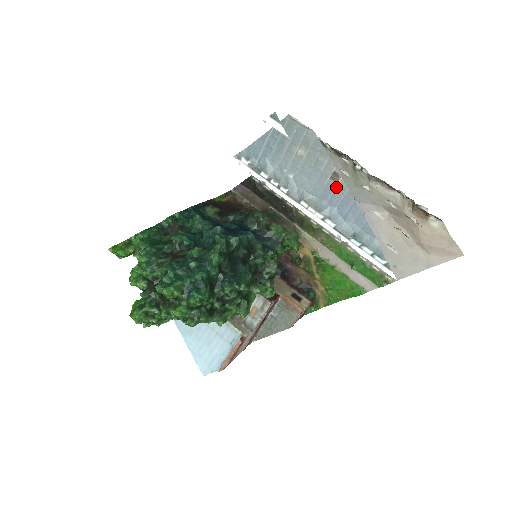
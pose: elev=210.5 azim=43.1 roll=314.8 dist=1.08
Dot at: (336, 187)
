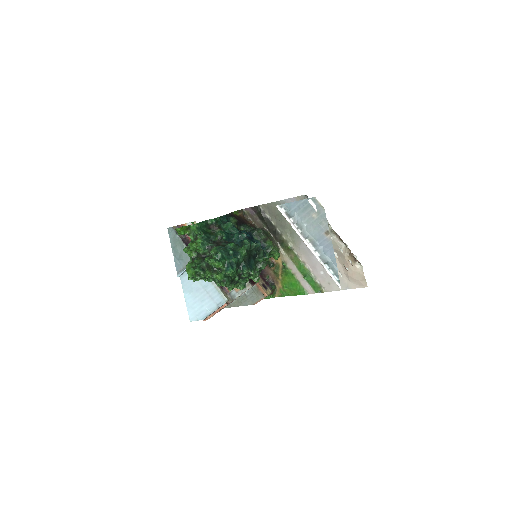
Dot at: (326, 238)
